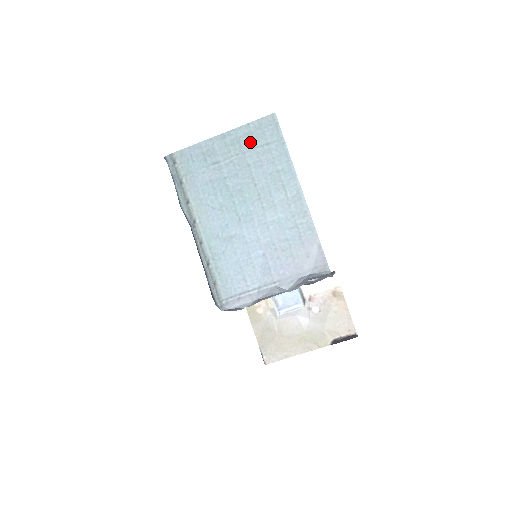
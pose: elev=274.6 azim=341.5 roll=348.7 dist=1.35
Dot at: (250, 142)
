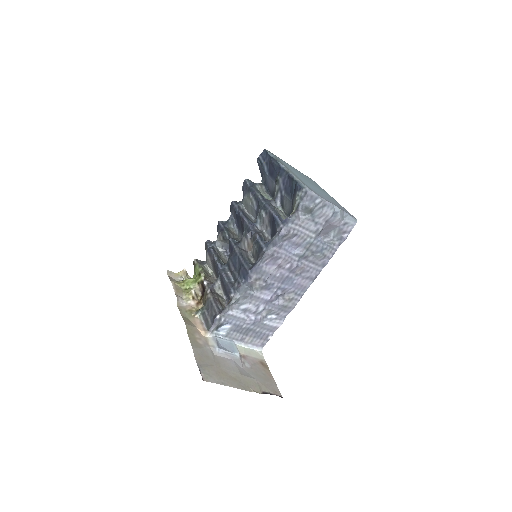
Dot at: (305, 176)
